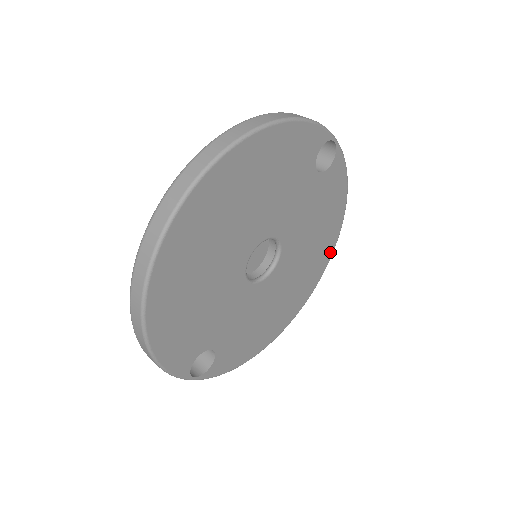
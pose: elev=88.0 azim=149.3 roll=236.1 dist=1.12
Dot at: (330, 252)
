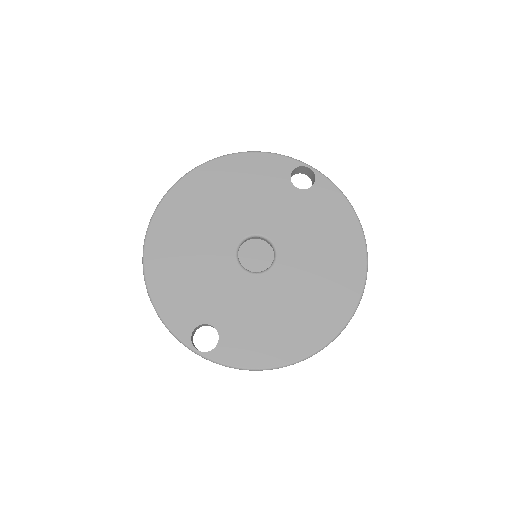
Dot at: (360, 271)
